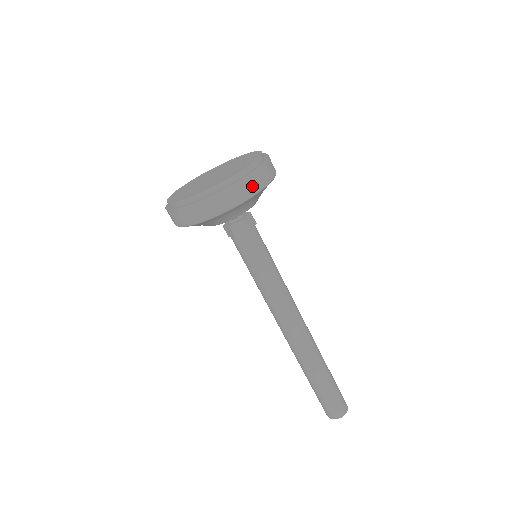
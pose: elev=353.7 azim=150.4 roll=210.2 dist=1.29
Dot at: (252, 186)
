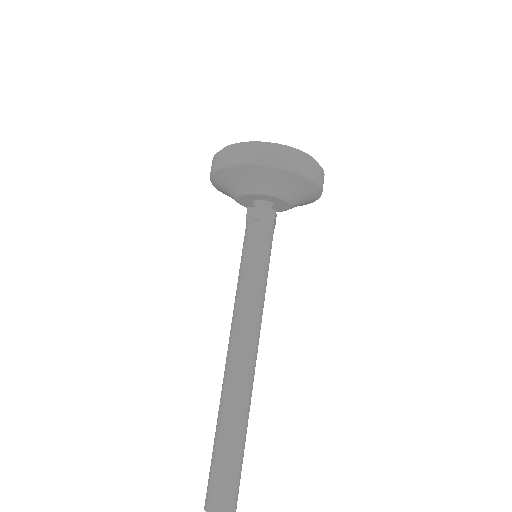
Dot at: (318, 175)
